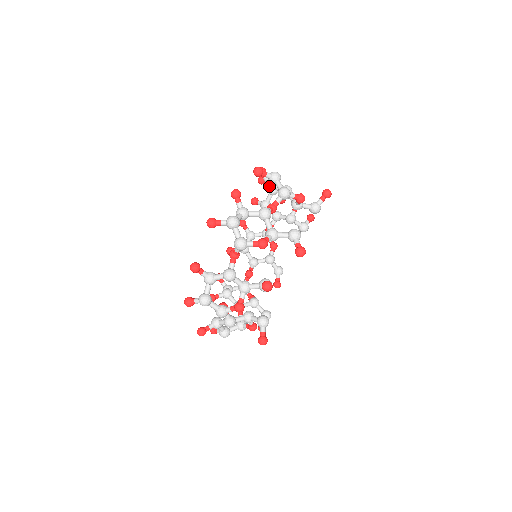
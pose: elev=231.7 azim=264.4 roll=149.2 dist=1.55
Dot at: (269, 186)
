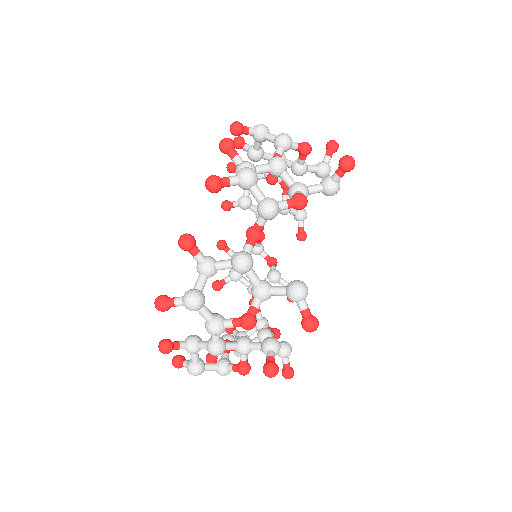
Dot at: occluded
